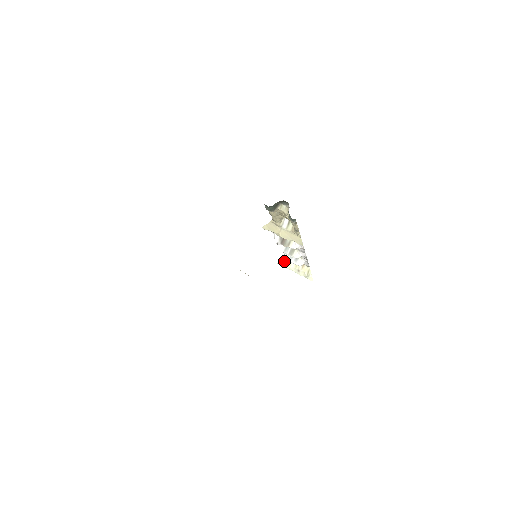
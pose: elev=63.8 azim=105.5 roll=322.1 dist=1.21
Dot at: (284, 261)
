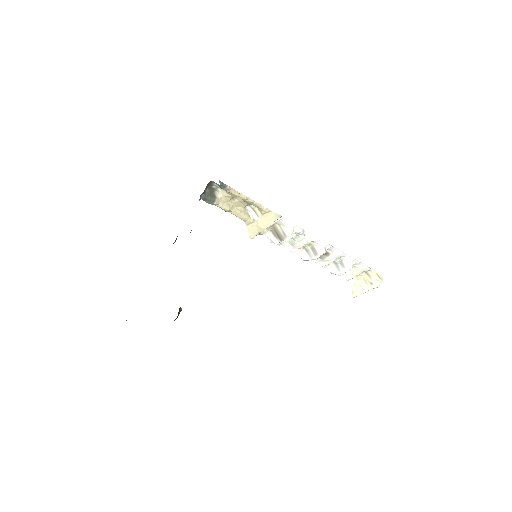
Dot at: (354, 289)
